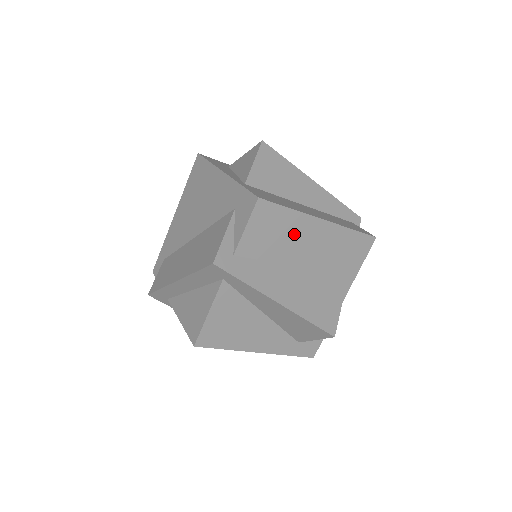
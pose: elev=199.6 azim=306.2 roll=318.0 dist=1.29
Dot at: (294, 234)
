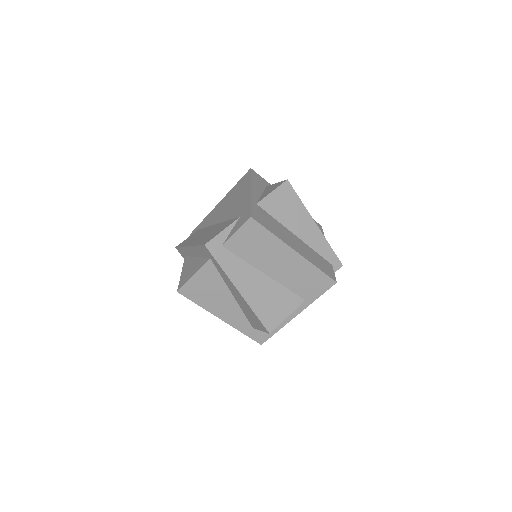
Dot at: (270, 251)
